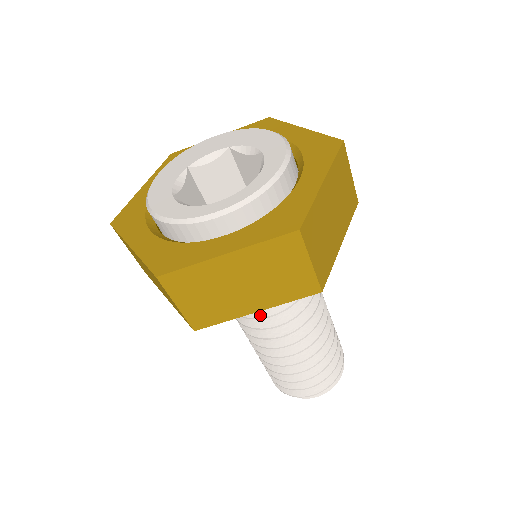
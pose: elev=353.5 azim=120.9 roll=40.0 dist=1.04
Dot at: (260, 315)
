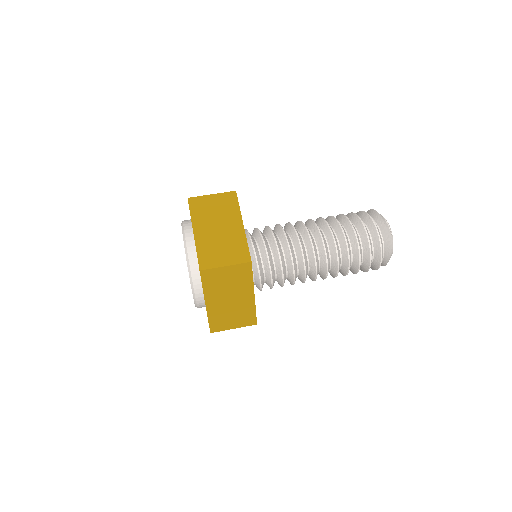
Dot at: occluded
